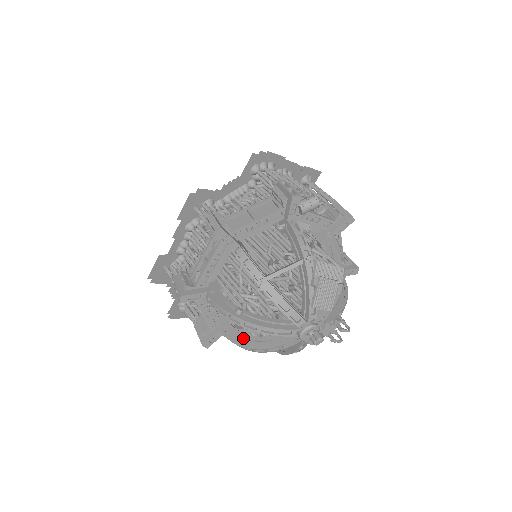
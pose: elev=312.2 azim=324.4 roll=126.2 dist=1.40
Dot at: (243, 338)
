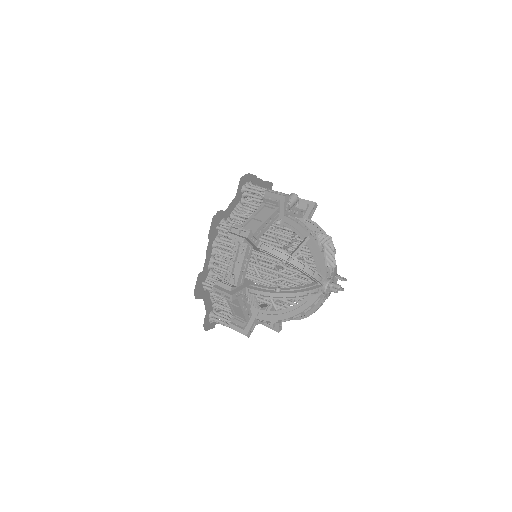
Dot at: (279, 314)
